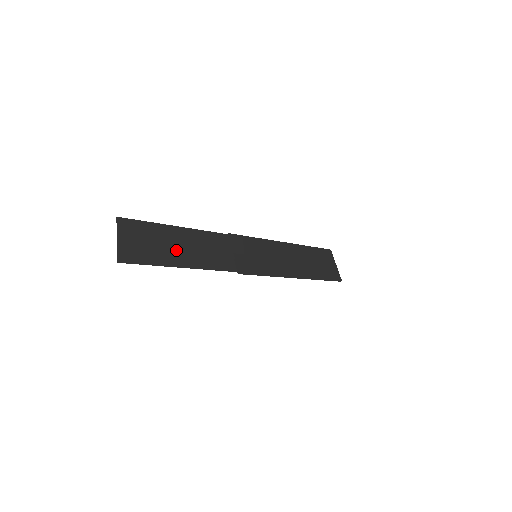
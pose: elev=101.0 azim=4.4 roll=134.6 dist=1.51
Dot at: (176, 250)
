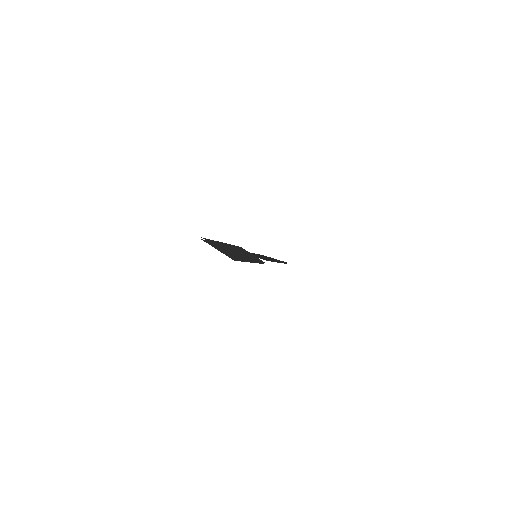
Dot at: (237, 253)
